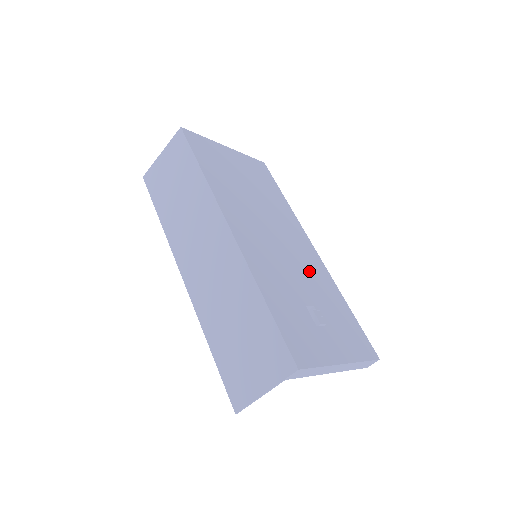
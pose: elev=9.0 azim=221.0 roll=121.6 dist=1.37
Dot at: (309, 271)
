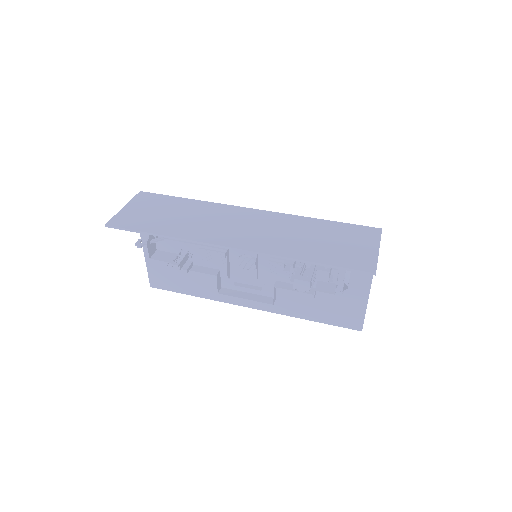
Dot at: occluded
